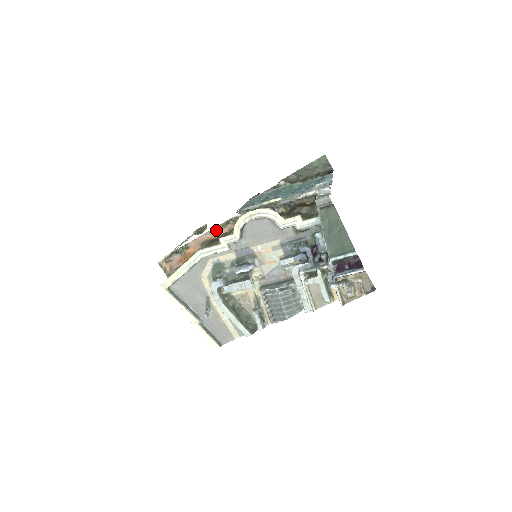
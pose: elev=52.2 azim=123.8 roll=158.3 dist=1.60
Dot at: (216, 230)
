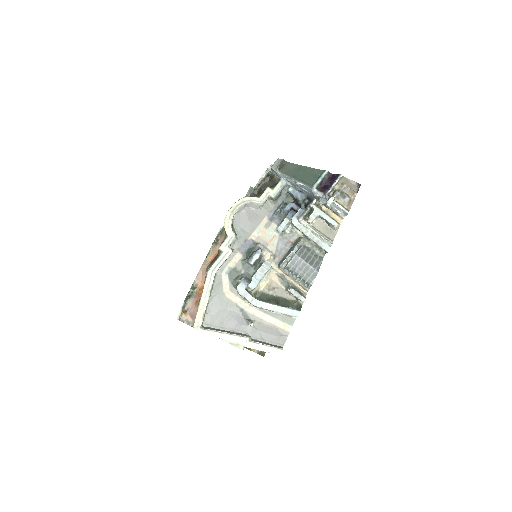
Dot at: (211, 253)
